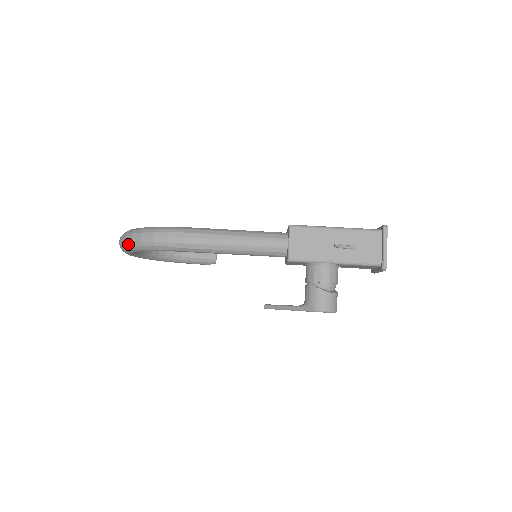
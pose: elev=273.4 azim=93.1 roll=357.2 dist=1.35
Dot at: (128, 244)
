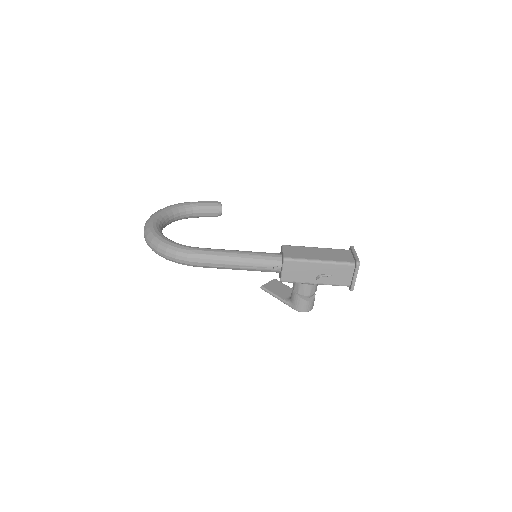
Dot at: (154, 251)
